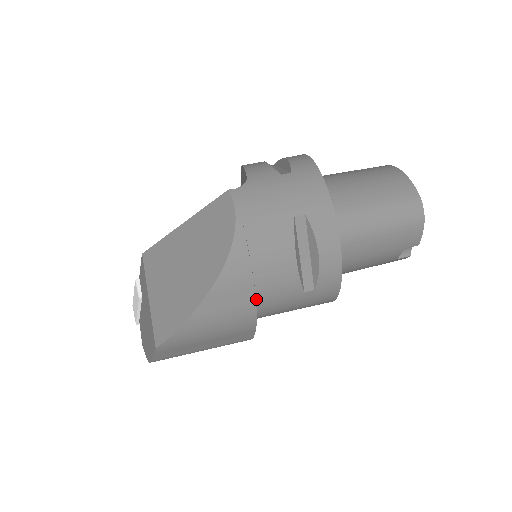
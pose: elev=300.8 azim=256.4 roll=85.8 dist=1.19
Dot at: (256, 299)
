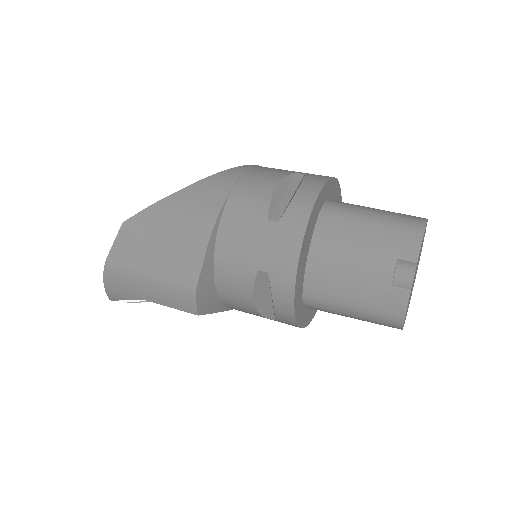
Dot at: (225, 207)
